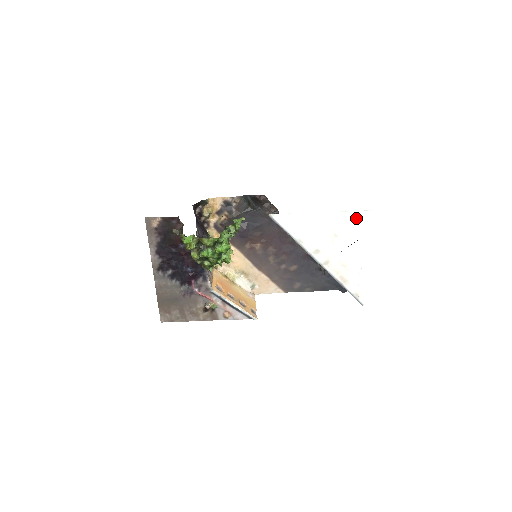
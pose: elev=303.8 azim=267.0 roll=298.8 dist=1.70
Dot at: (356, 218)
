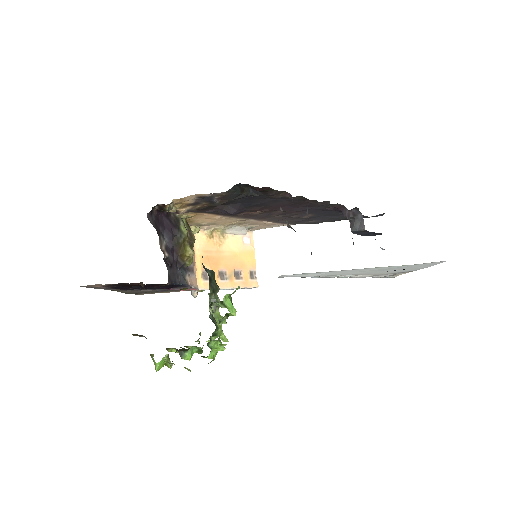
Dot at: (418, 265)
